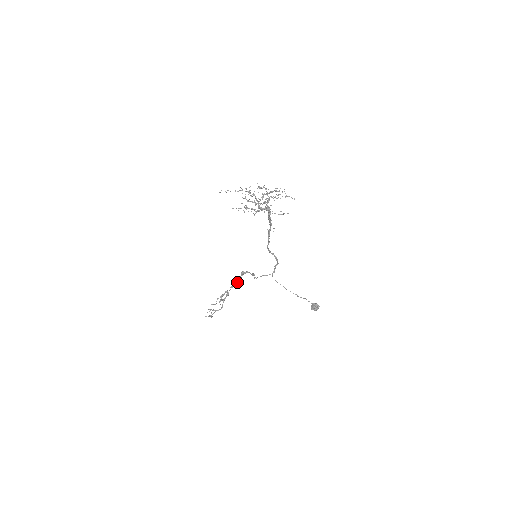
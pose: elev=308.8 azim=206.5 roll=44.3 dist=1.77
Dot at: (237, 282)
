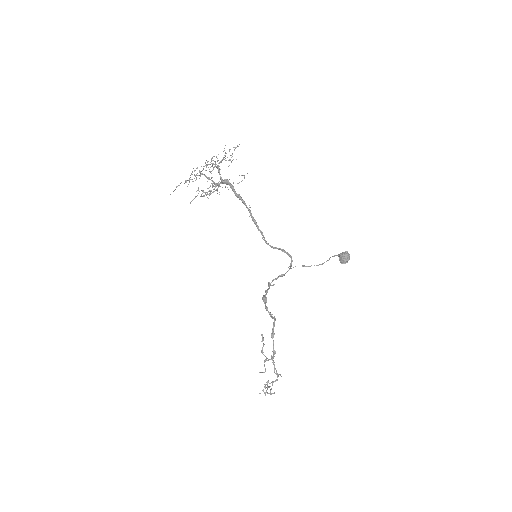
Dot at: (274, 325)
